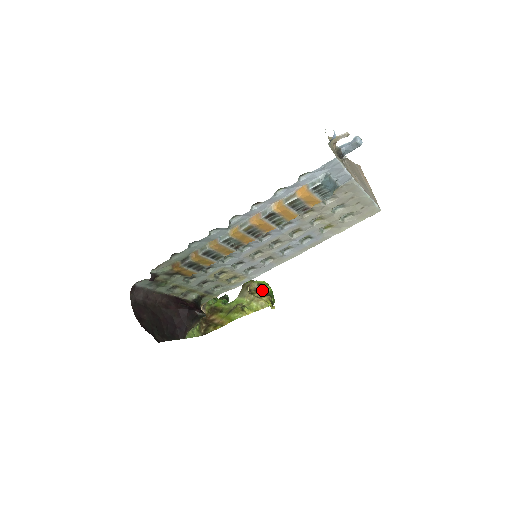
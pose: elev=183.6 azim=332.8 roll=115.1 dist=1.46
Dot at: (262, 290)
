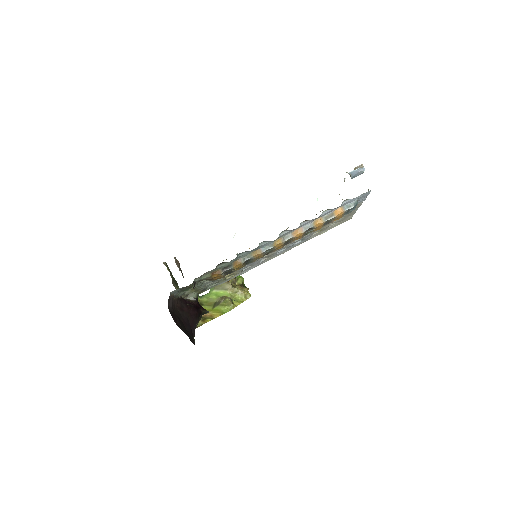
Dot at: (239, 282)
